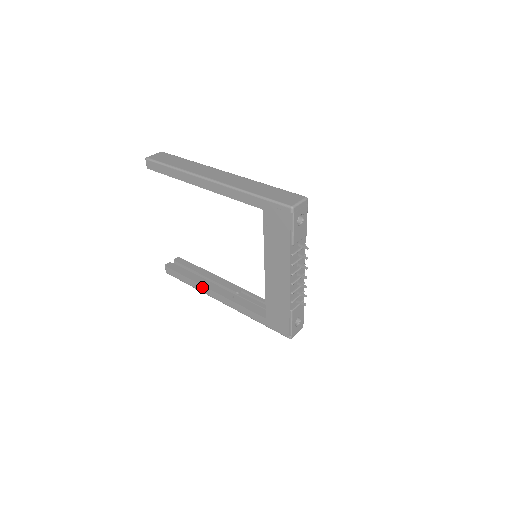
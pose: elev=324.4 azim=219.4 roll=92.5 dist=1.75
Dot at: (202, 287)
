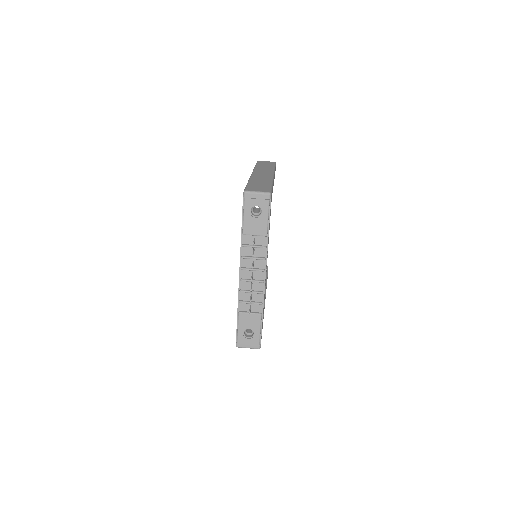
Dot at: occluded
